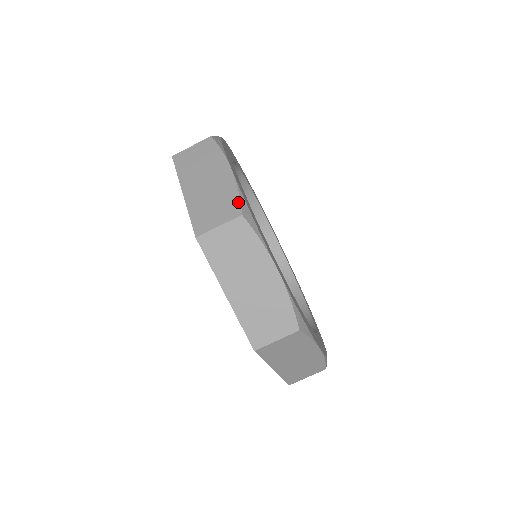
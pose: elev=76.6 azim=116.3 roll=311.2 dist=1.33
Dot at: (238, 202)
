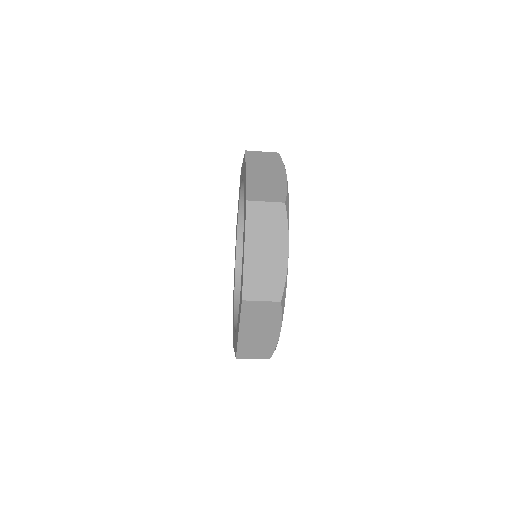
Dot at: (272, 353)
